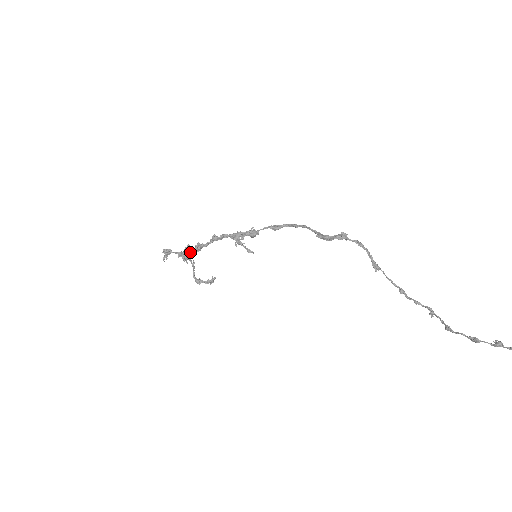
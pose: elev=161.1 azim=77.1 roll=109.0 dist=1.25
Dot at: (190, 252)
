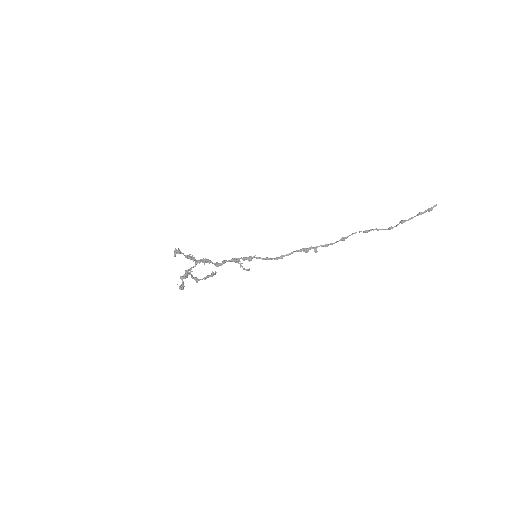
Dot at: (183, 288)
